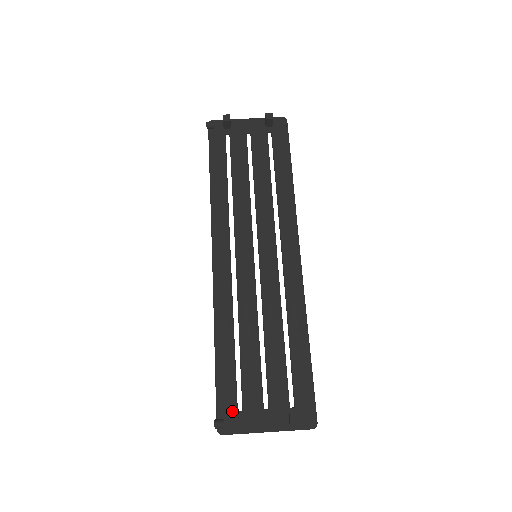
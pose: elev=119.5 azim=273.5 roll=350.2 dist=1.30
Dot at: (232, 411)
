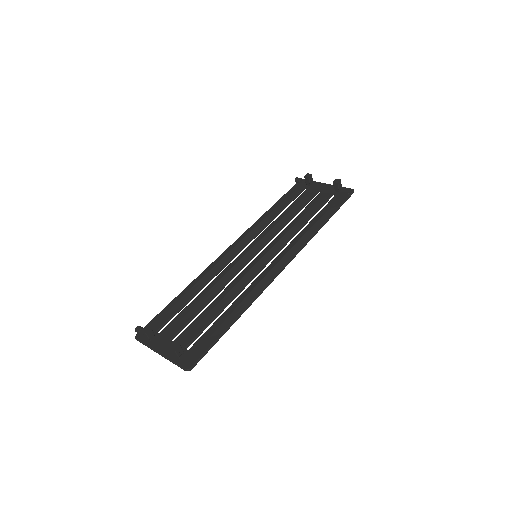
Dot at: (154, 329)
